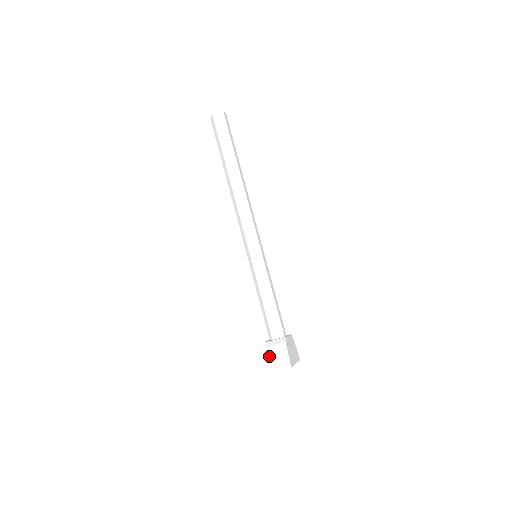
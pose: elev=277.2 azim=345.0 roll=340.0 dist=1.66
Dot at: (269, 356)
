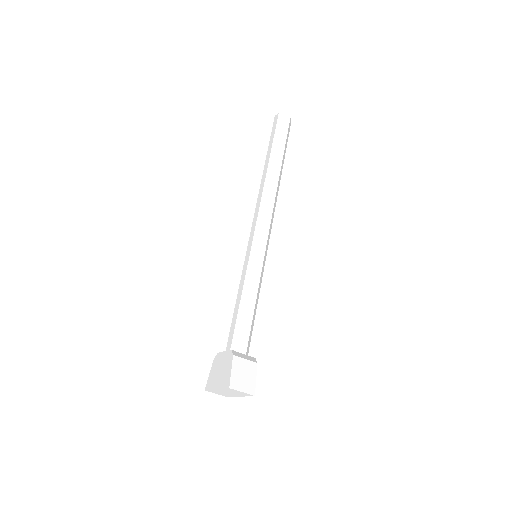
Dot at: (235, 368)
